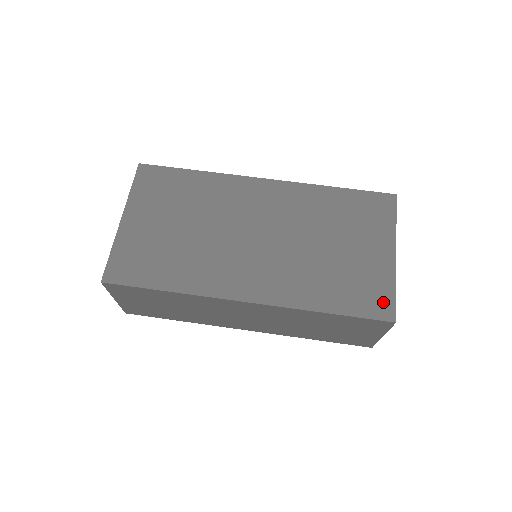
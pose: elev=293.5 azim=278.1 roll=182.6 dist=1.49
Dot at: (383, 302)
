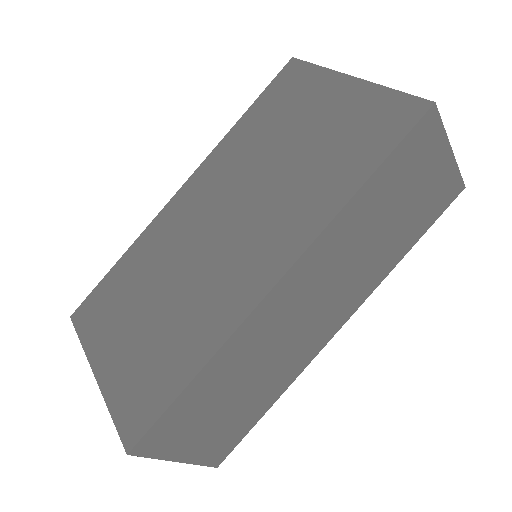
Dot at: (398, 110)
